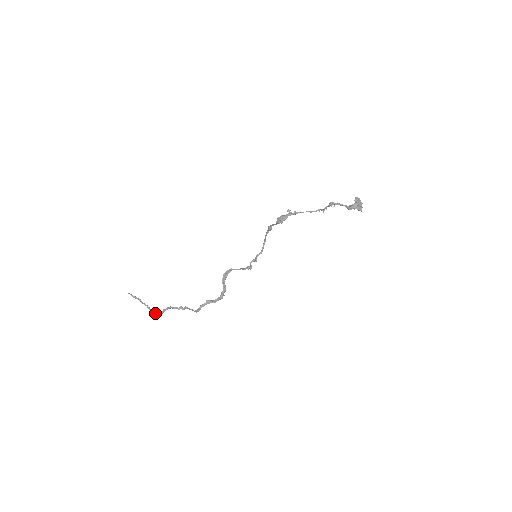
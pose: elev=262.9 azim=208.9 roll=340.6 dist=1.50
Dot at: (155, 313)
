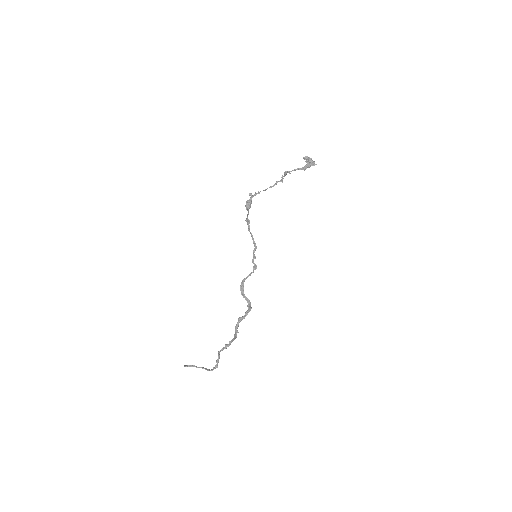
Dot at: (212, 369)
